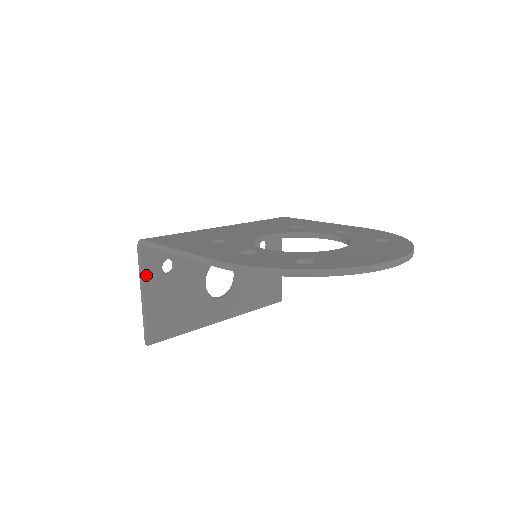
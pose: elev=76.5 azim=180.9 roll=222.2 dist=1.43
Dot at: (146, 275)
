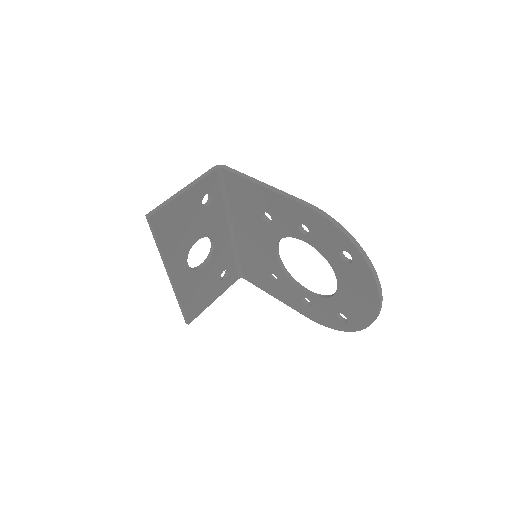
Dot at: (200, 184)
